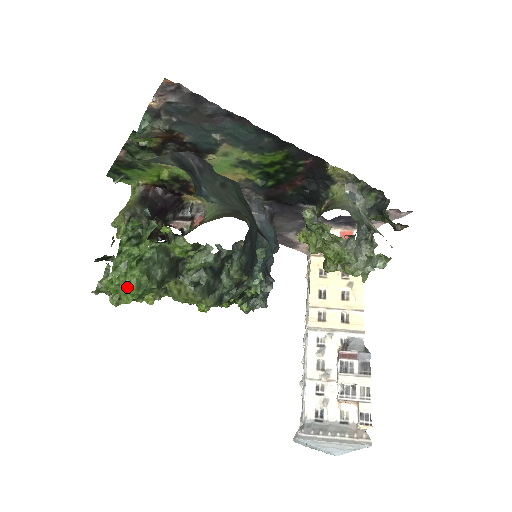
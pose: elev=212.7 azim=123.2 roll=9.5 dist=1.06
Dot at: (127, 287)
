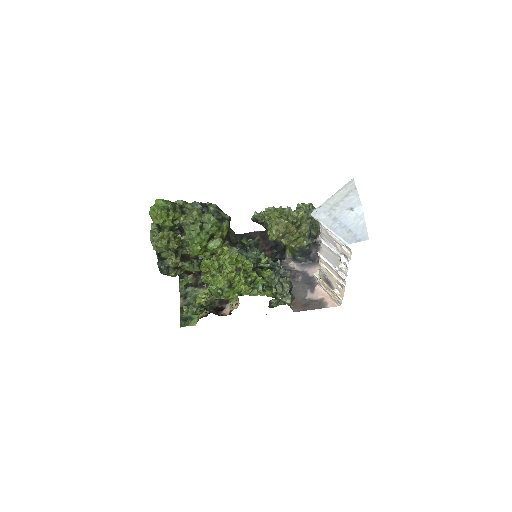
Dot at: (157, 205)
